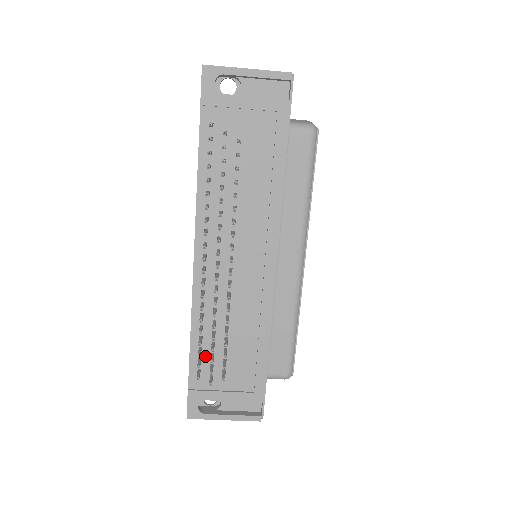
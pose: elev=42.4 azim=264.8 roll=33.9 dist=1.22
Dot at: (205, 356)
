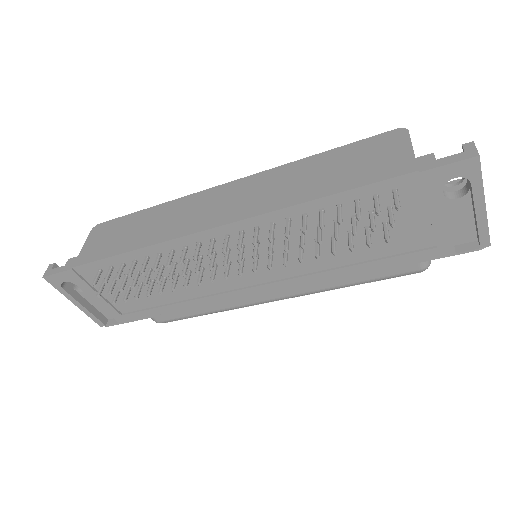
Dot at: occluded
